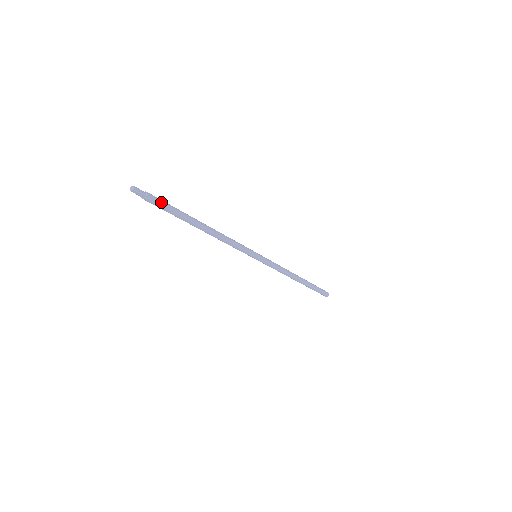
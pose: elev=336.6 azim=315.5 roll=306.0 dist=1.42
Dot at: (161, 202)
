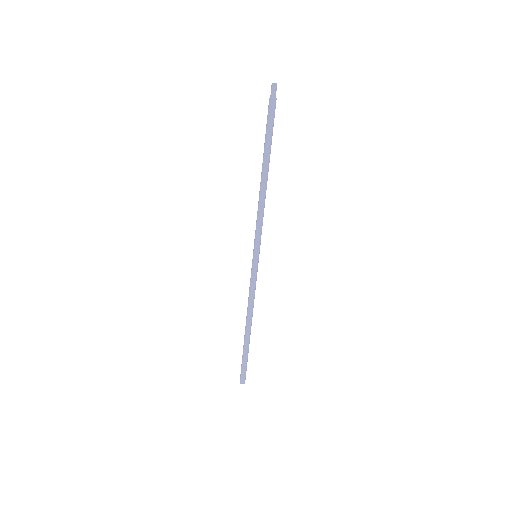
Dot at: (274, 116)
